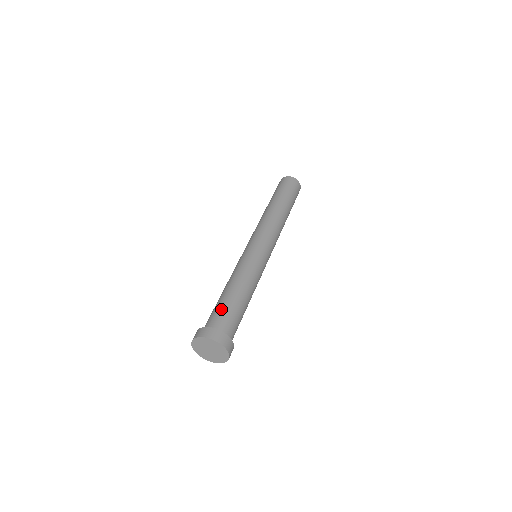
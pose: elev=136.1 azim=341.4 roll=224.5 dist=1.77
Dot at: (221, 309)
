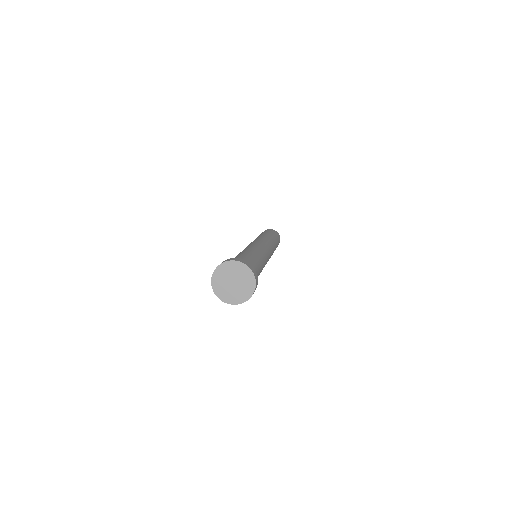
Dot at: occluded
